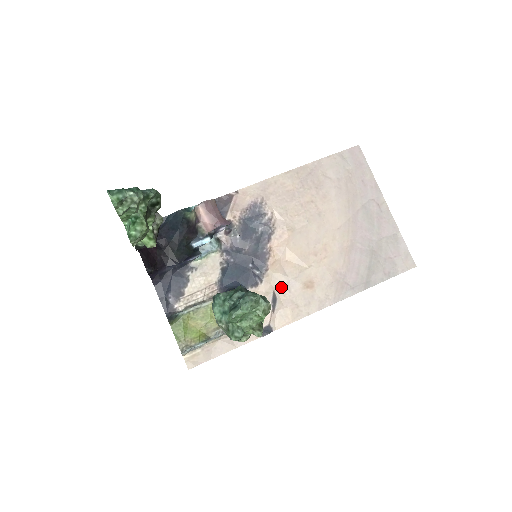
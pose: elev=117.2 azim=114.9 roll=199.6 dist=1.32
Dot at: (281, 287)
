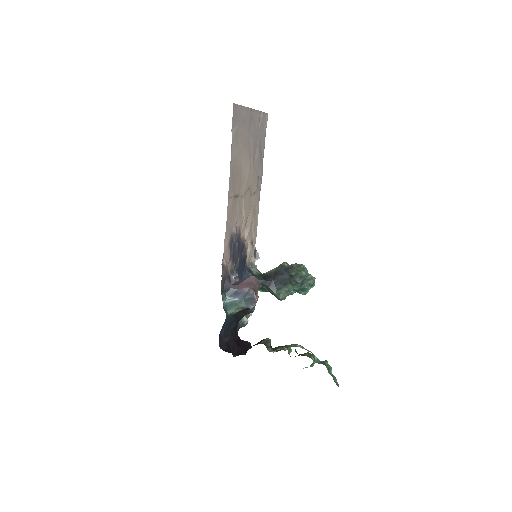
Dot at: (250, 235)
